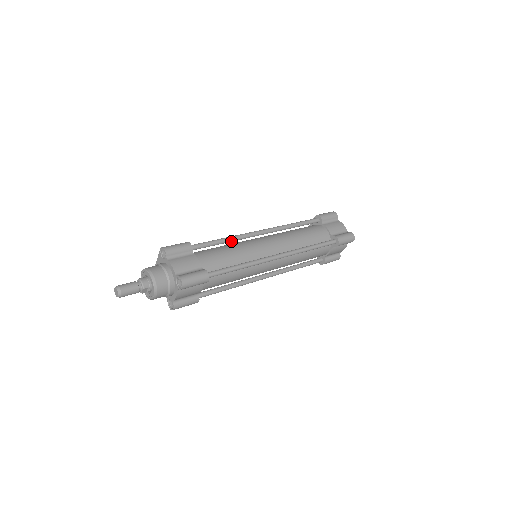
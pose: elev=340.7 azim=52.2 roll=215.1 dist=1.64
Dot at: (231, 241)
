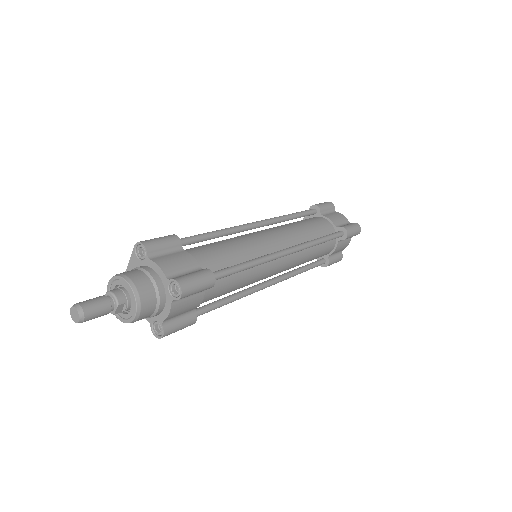
Dot at: (226, 234)
